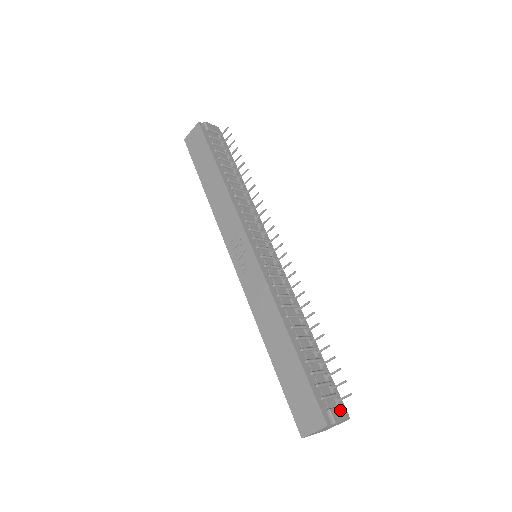
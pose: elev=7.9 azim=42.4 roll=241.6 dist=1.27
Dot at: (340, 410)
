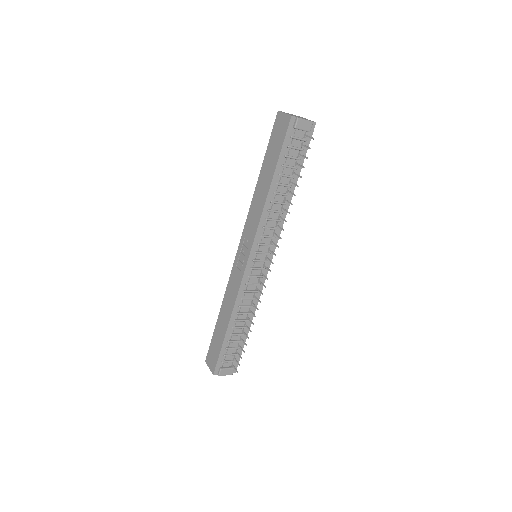
Dot at: (229, 370)
